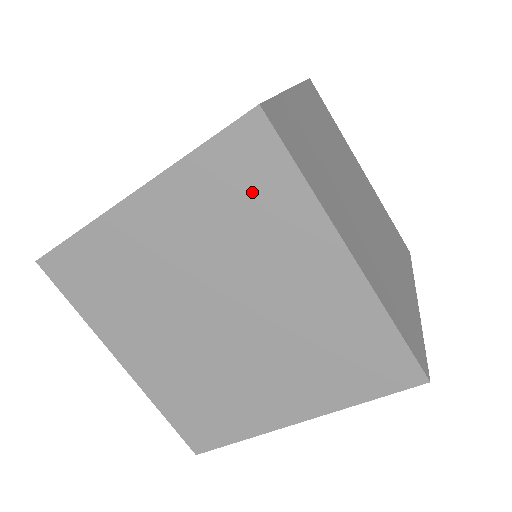
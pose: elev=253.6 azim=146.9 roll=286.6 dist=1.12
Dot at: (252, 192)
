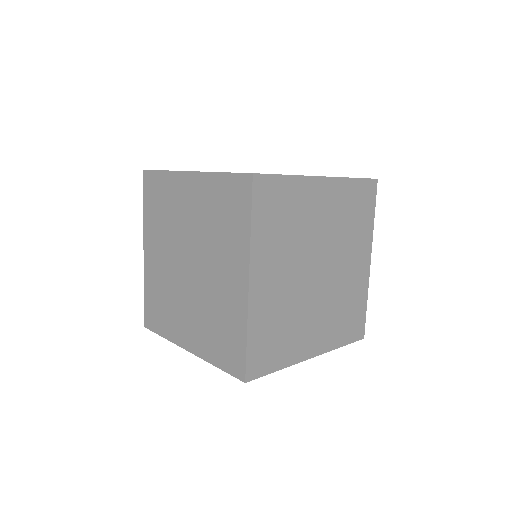
Dot at: (360, 211)
